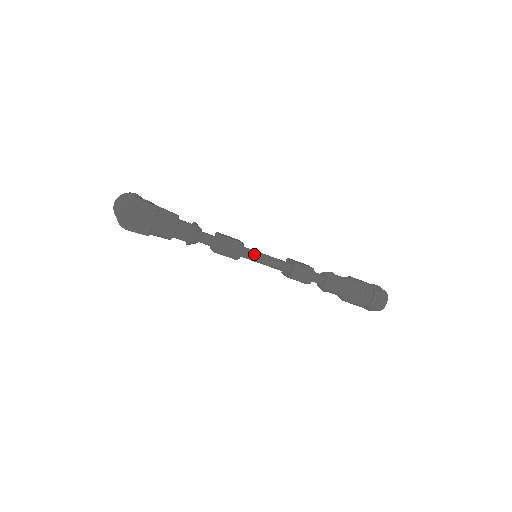
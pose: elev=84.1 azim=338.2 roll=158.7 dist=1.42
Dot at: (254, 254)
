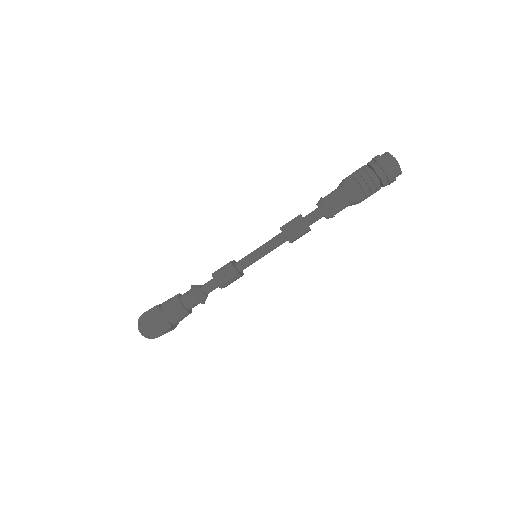
Dot at: (248, 258)
